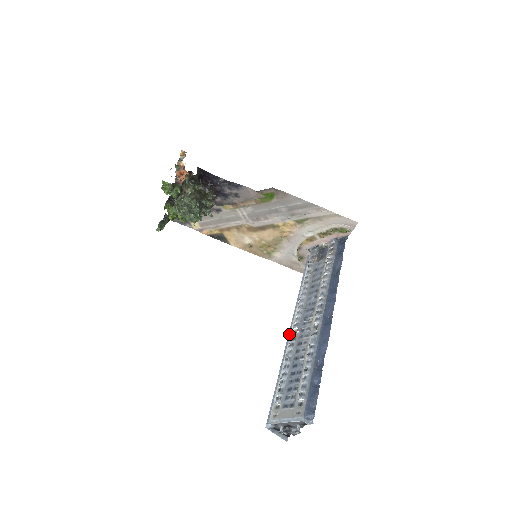
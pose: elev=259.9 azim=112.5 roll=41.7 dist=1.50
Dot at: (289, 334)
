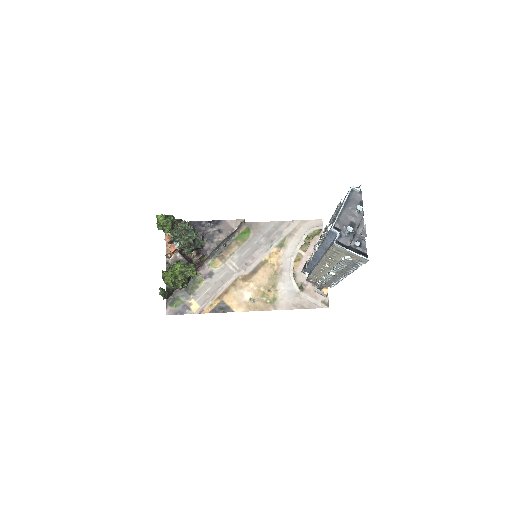
Dot at: occluded
